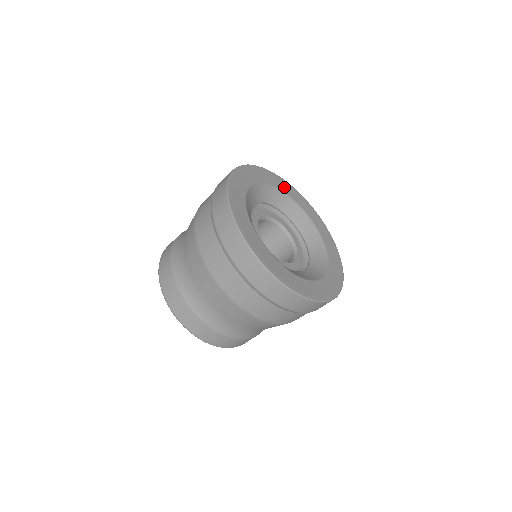
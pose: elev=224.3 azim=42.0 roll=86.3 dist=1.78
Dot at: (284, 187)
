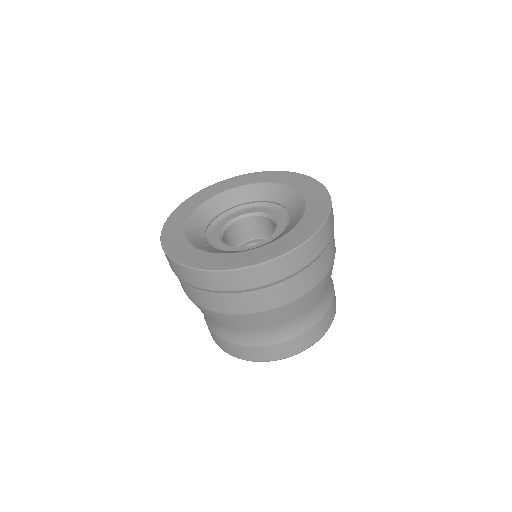
Dot at: (261, 178)
